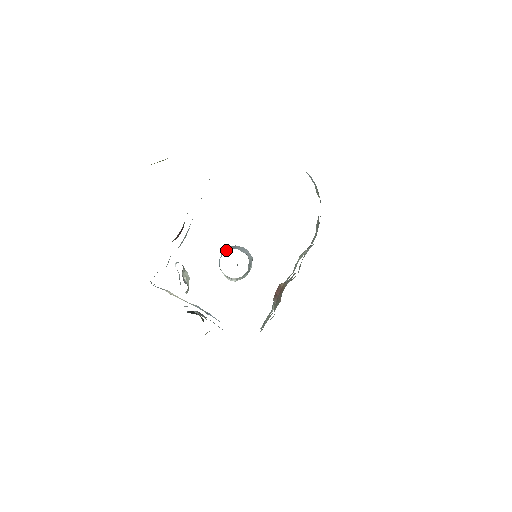
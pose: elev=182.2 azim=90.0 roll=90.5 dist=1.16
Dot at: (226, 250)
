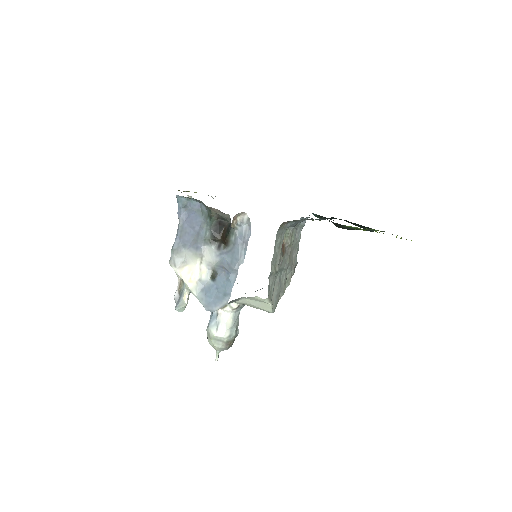
Dot at: occluded
